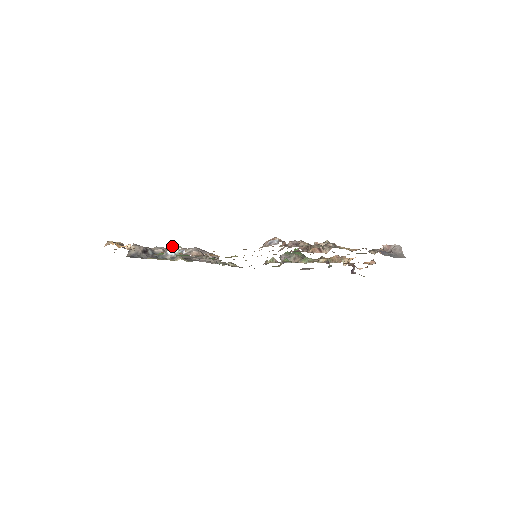
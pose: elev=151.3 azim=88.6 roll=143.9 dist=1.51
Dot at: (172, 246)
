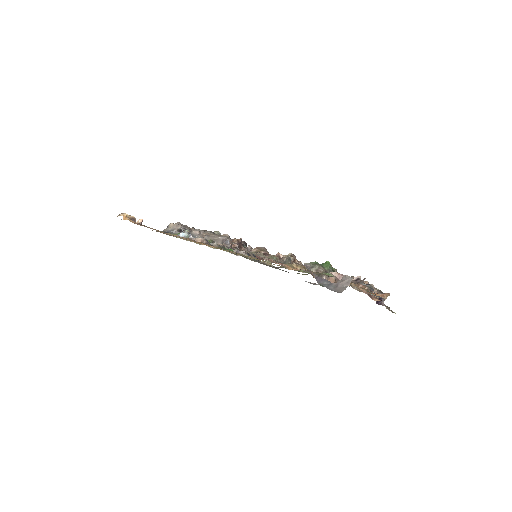
Dot at: (182, 229)
